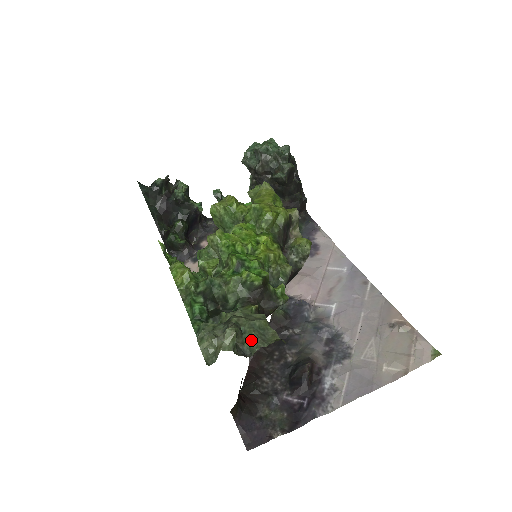
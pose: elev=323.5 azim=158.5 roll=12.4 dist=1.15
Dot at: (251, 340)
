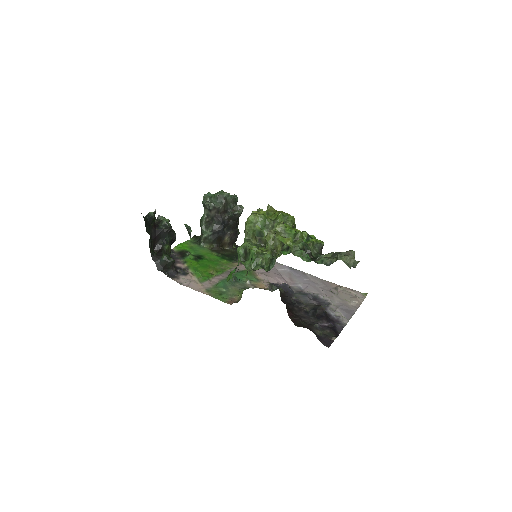
Dot at: occluded
